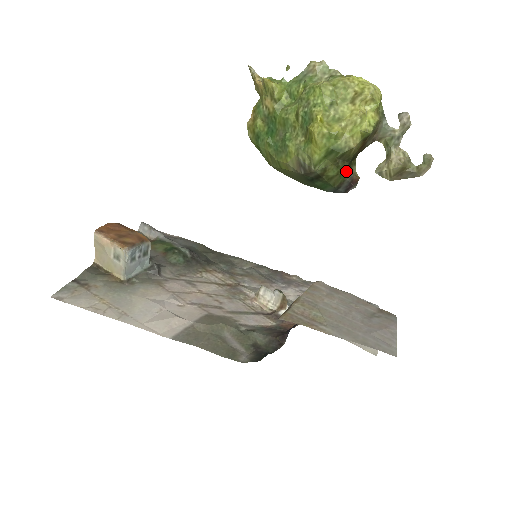
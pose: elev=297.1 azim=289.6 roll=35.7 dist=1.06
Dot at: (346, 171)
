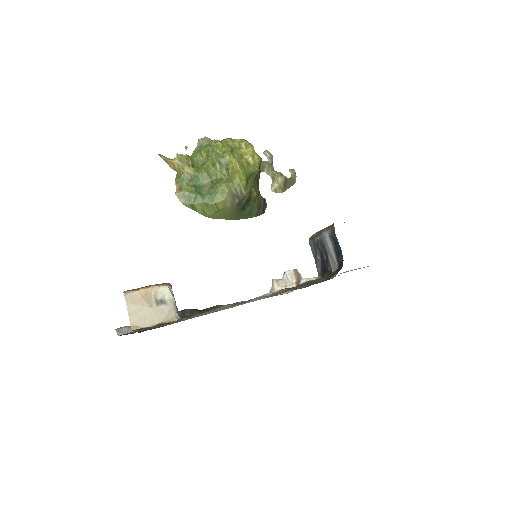
Dot at: (259, 193)
